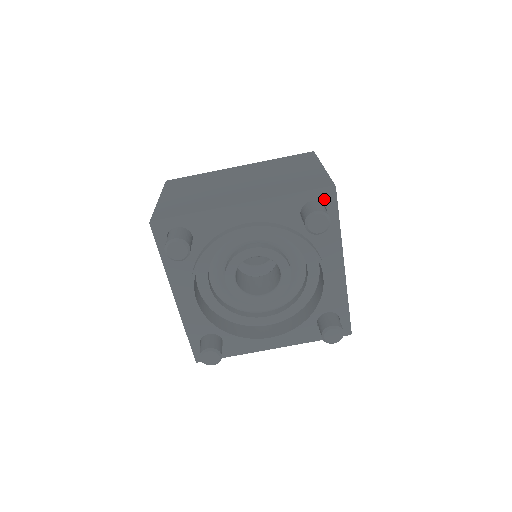
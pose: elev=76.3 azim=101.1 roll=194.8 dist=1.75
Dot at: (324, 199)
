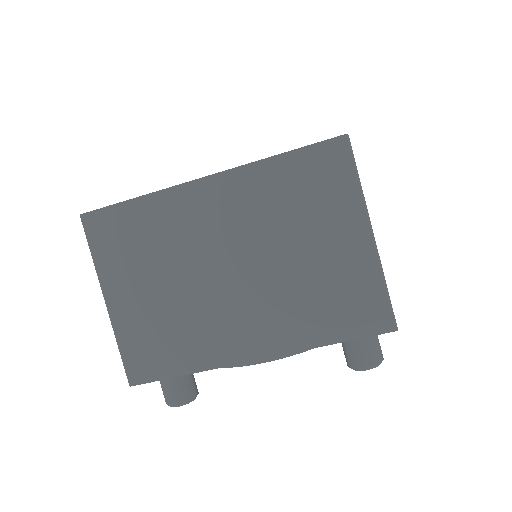
Dot at: occluded
